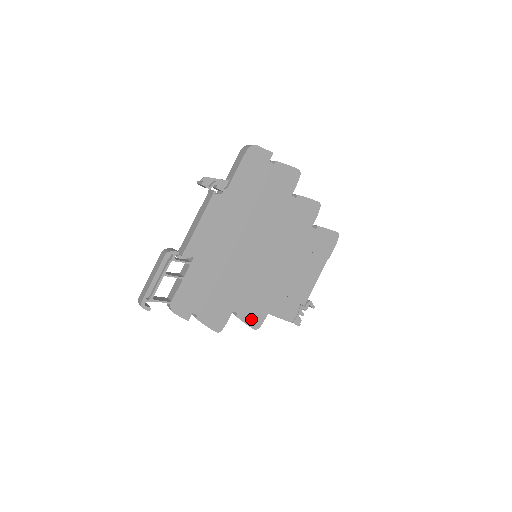
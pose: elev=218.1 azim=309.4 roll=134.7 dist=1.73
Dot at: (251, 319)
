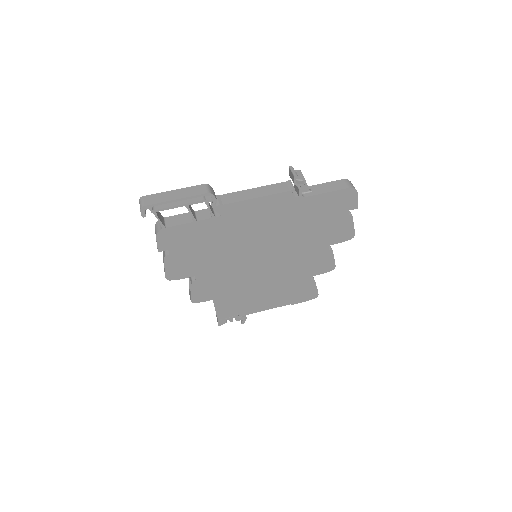
Dot at: (198, 292)
